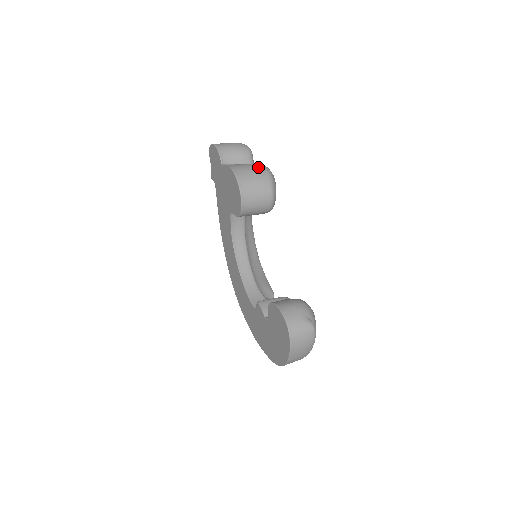
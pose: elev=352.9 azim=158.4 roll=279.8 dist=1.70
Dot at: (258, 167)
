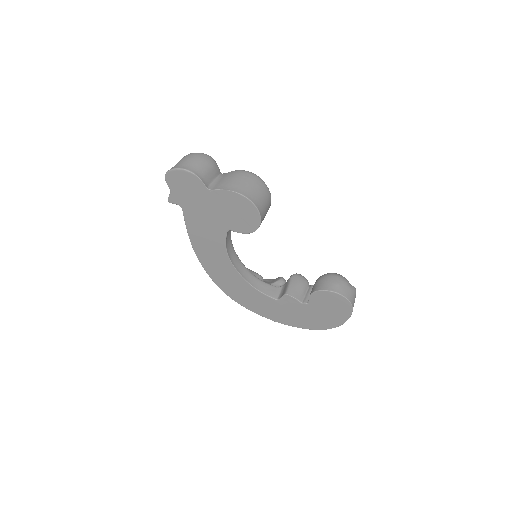
Dot at: (249, 177)
